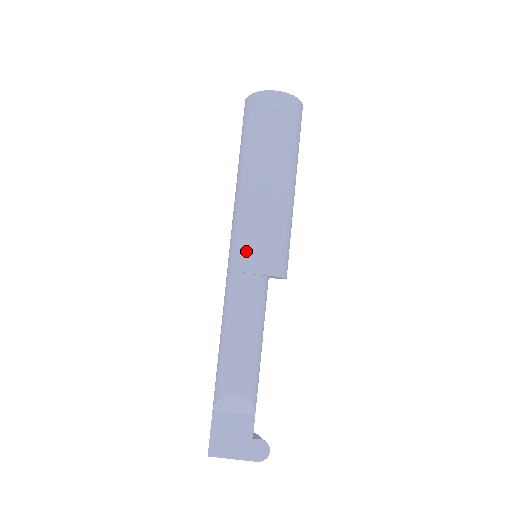
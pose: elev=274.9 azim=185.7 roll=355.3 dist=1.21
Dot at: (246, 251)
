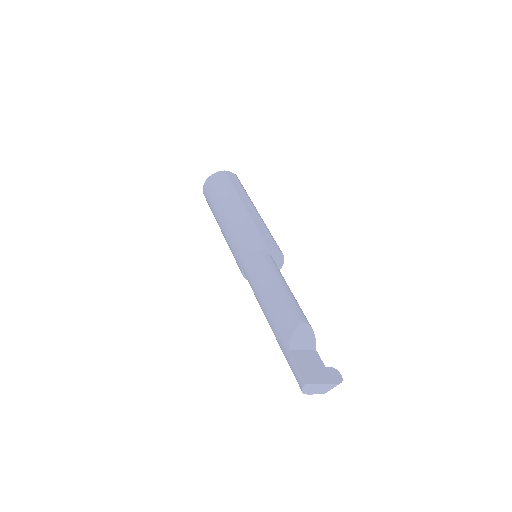
Dot at: (259, 239)
